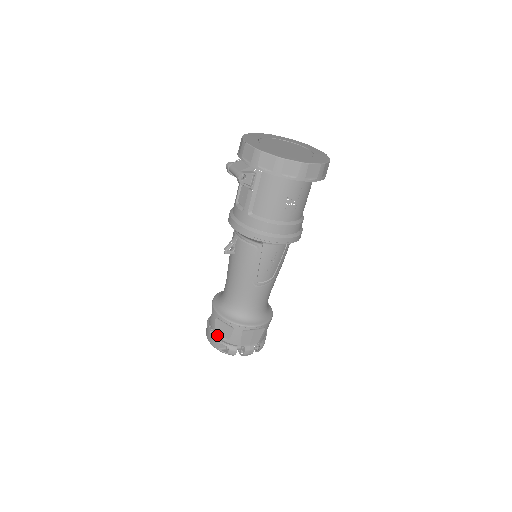
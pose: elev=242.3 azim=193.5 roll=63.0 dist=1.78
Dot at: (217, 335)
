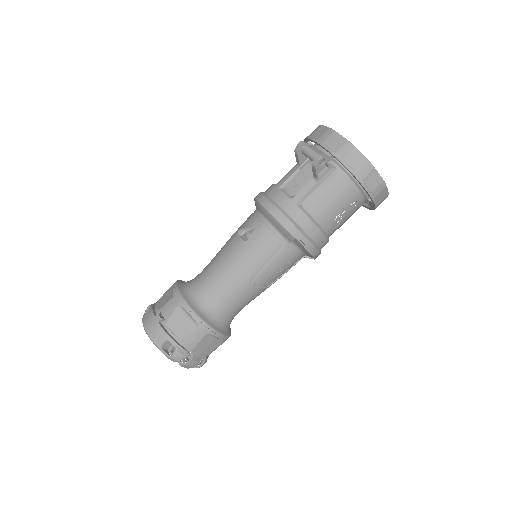
Dot at: (168, 328)
